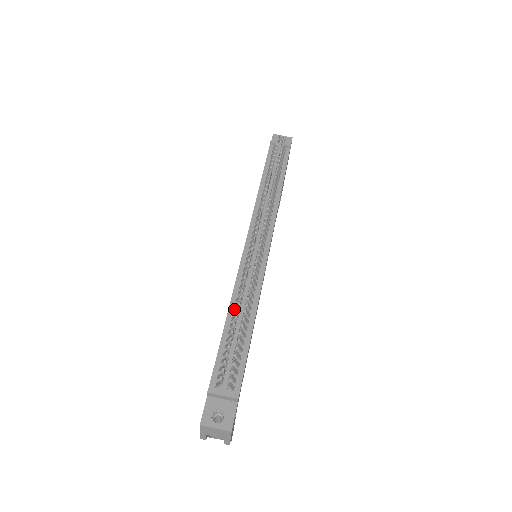
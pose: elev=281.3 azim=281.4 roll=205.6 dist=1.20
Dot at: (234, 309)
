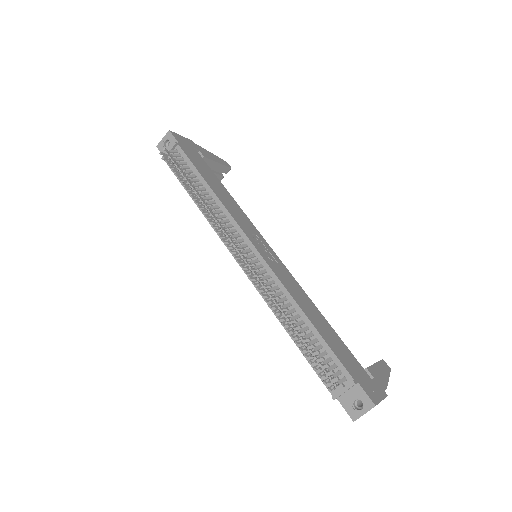
Dot at: (286, 323)
